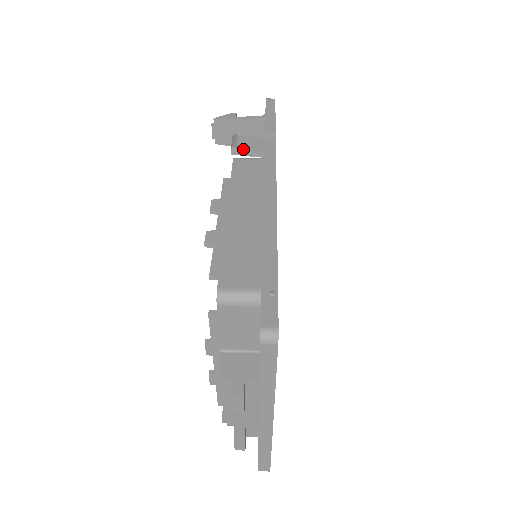
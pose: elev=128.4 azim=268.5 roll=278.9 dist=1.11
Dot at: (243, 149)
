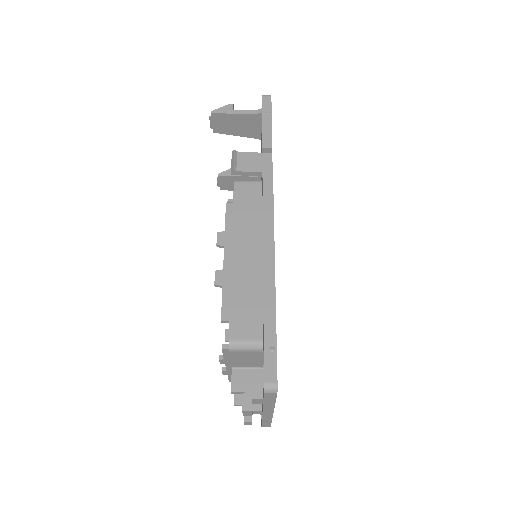
Dot at: (242, 171)
